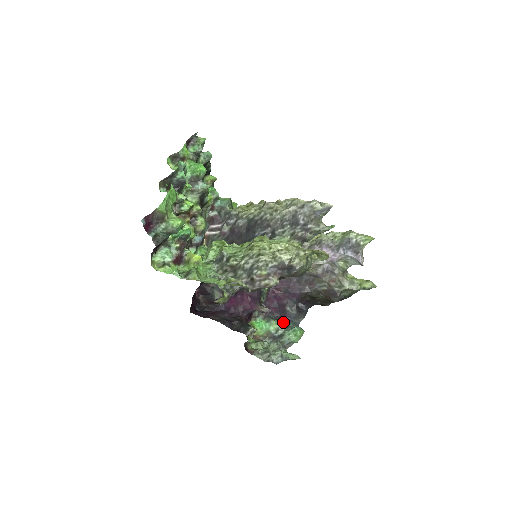
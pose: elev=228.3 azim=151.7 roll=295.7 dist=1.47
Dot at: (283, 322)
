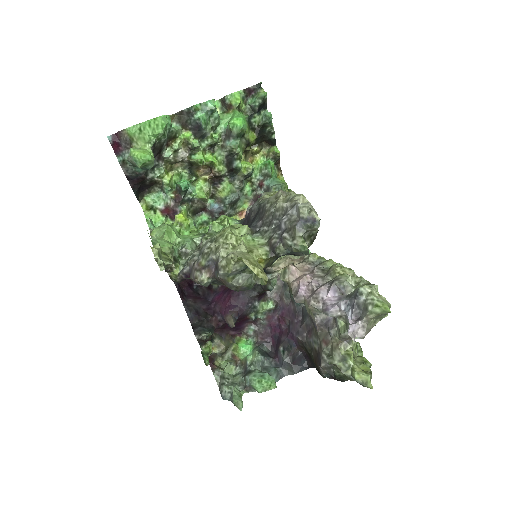
Dot at: (262, 358)
